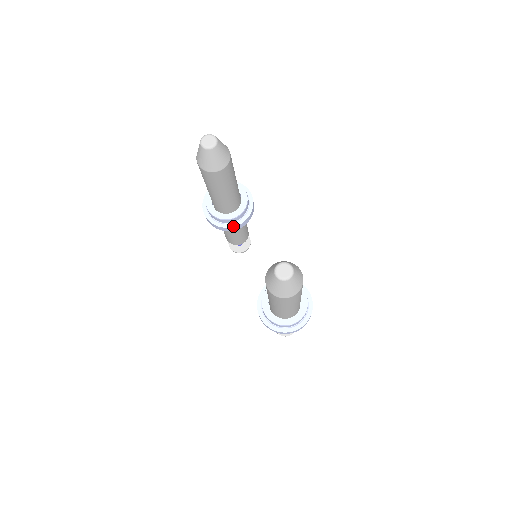
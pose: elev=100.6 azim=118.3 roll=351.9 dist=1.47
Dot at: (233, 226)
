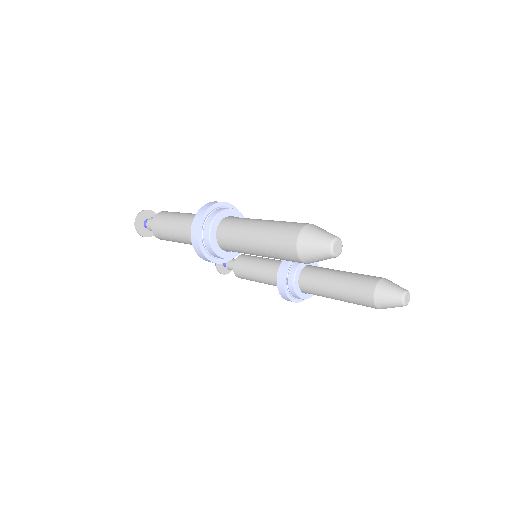
Dot at: occluded
